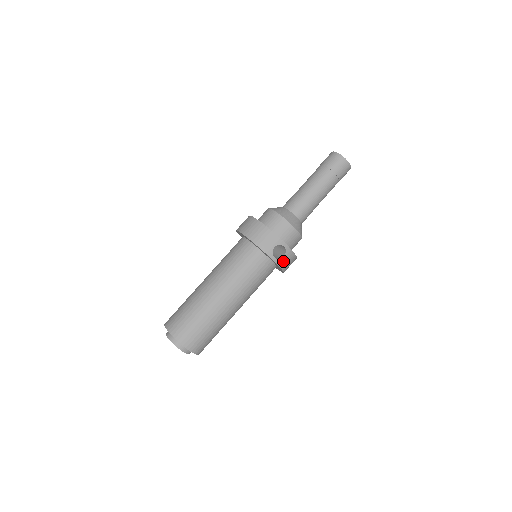
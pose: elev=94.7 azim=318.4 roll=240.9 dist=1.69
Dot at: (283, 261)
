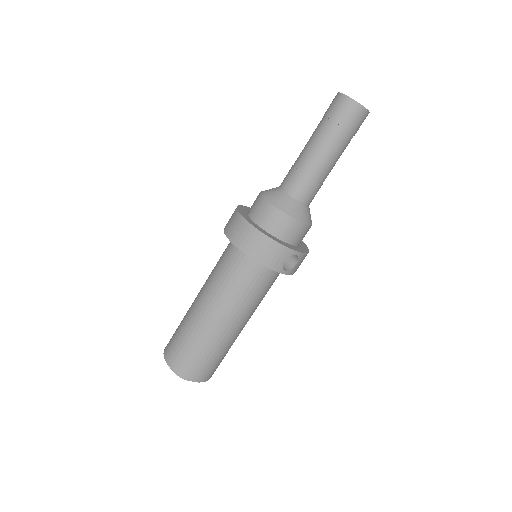
Dot at: (296, 267)
